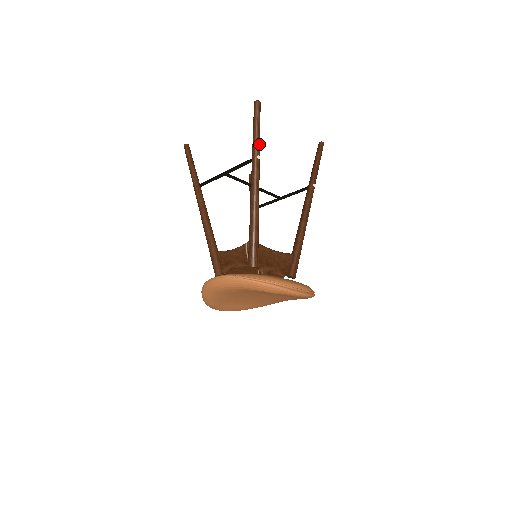
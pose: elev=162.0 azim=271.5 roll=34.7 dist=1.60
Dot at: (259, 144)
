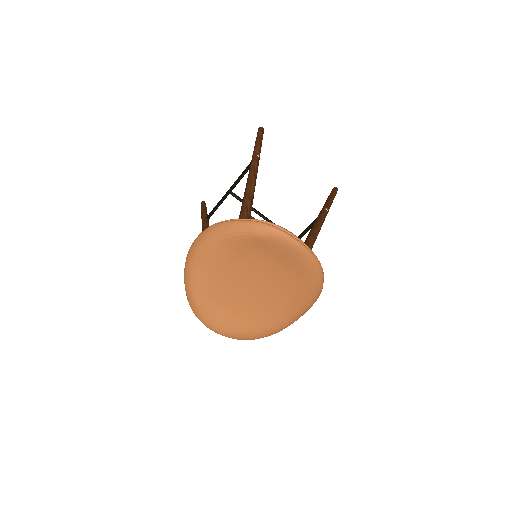
Dot at: (259, 149)
